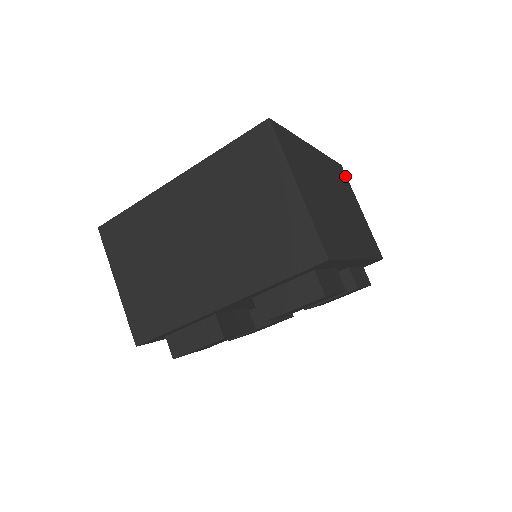
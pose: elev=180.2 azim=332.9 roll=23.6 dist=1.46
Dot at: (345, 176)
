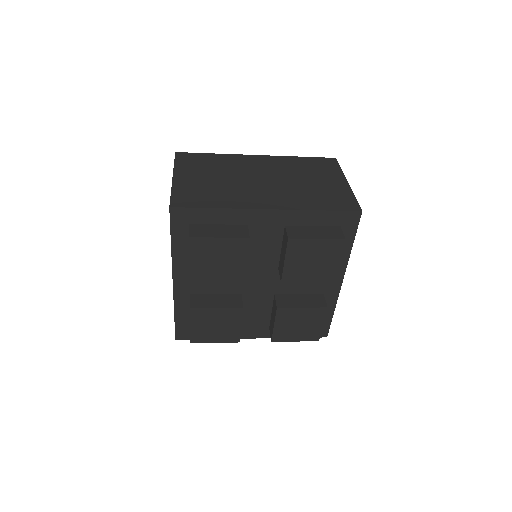
Dot at: (334, 164)
